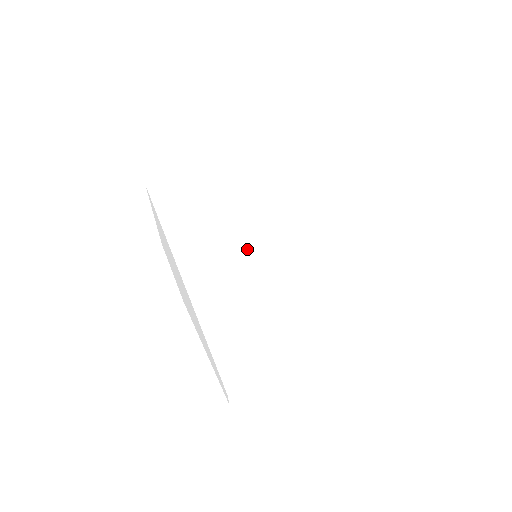
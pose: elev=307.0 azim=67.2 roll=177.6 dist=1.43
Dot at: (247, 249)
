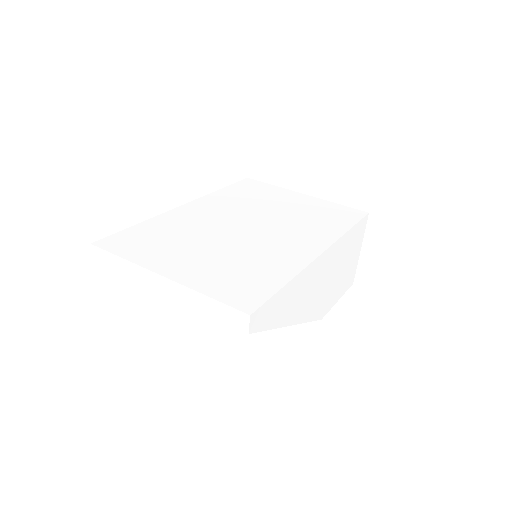
Dot at: (234, 221)
